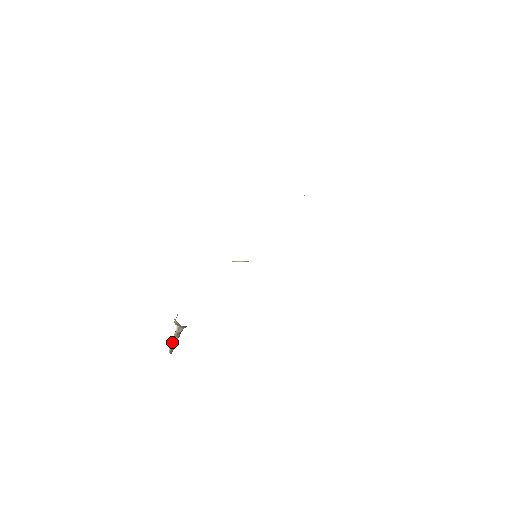
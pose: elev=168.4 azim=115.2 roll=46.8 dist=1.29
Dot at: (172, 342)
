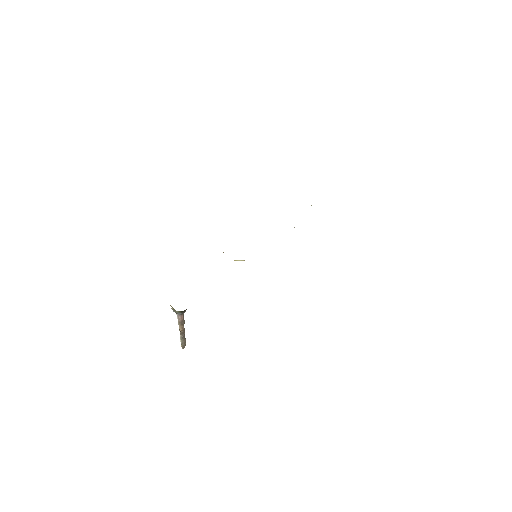
Dot at: (180, 335)
